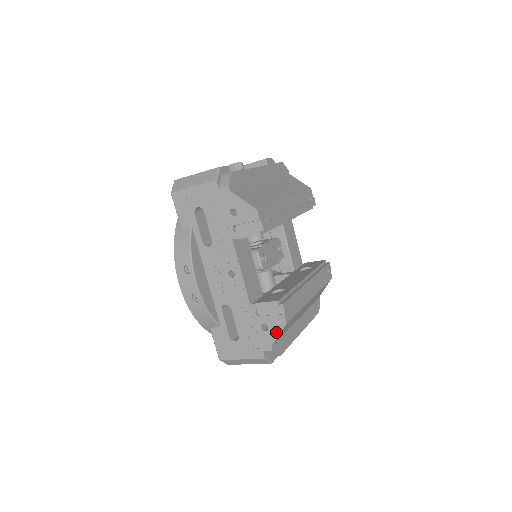
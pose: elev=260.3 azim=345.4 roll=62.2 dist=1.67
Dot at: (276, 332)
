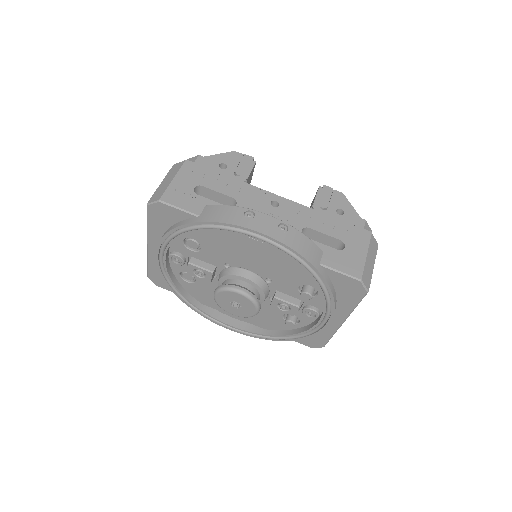
Dot at: (348, 206)
